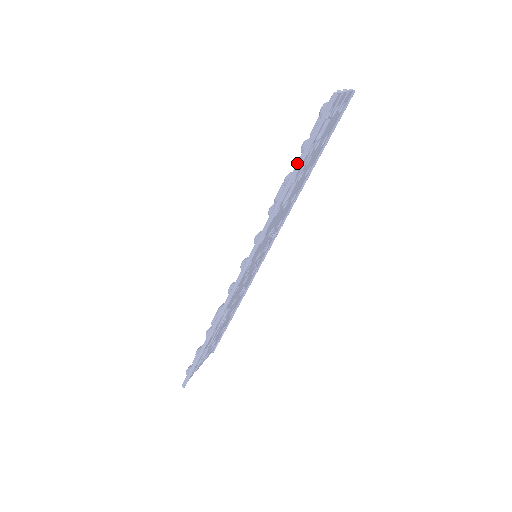
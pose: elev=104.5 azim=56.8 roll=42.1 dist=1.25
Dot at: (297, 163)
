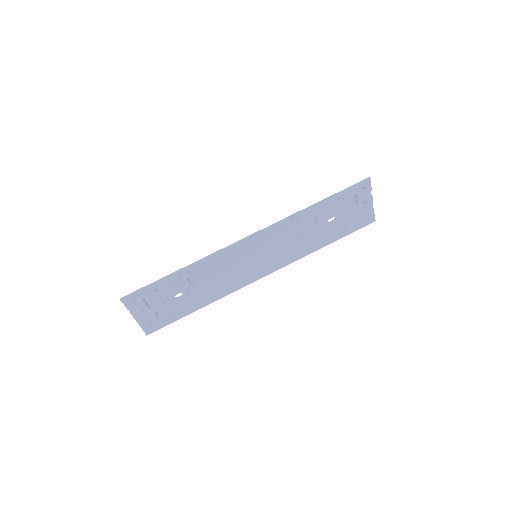
Dot at: (329, 197)
